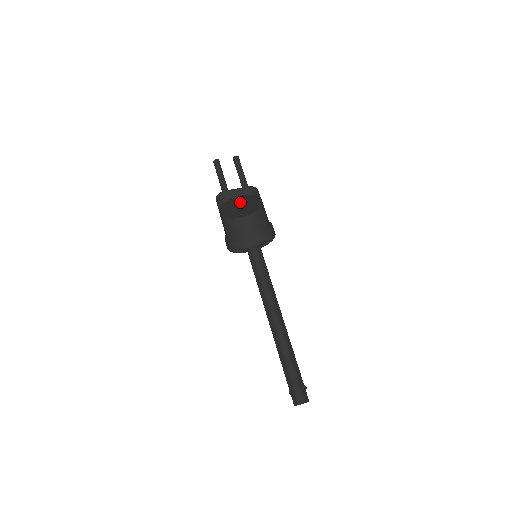
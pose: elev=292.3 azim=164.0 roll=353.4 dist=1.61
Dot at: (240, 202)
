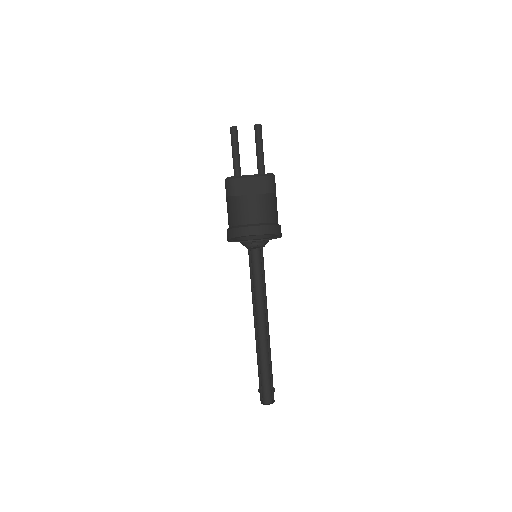
Dot at: (248, 194)
